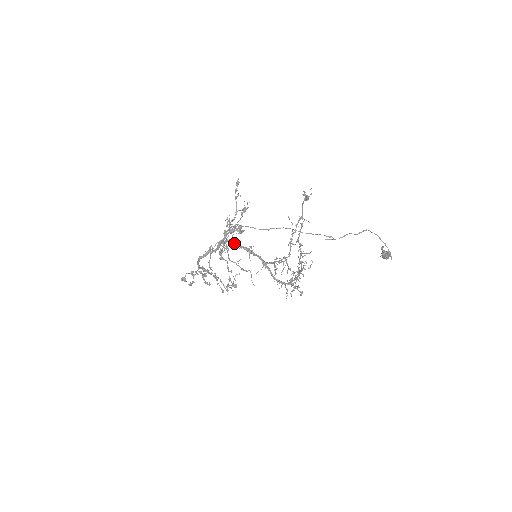
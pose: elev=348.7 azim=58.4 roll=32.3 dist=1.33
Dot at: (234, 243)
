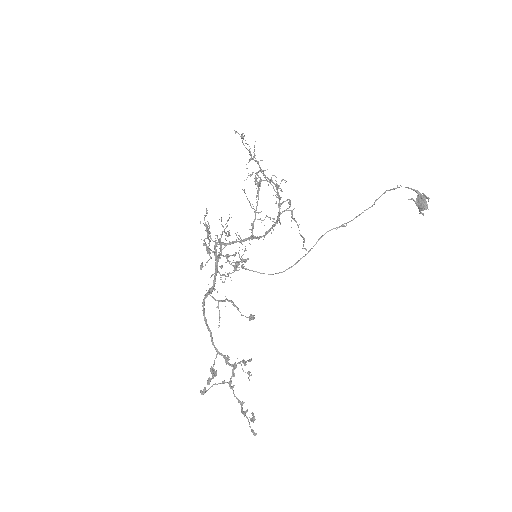
Dot at: (222, 243)
